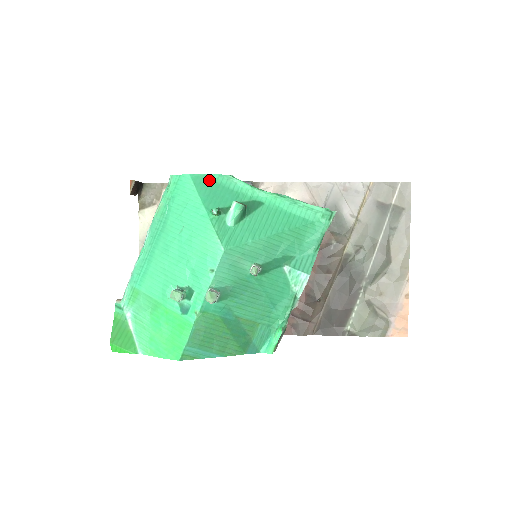
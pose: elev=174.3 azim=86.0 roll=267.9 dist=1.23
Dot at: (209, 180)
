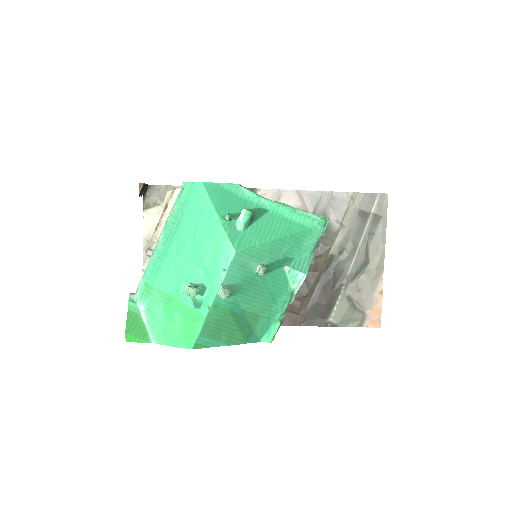
Dot at: (220, 188)
